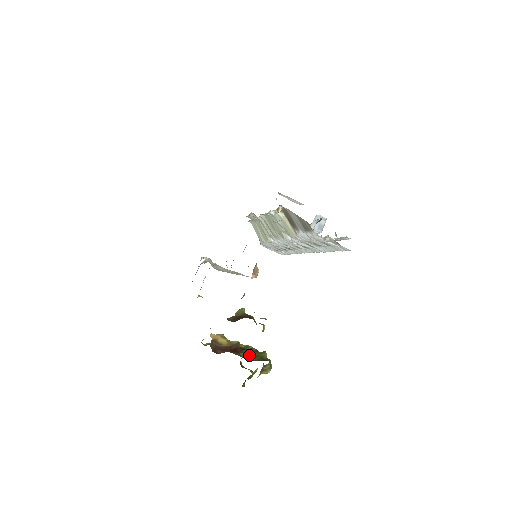
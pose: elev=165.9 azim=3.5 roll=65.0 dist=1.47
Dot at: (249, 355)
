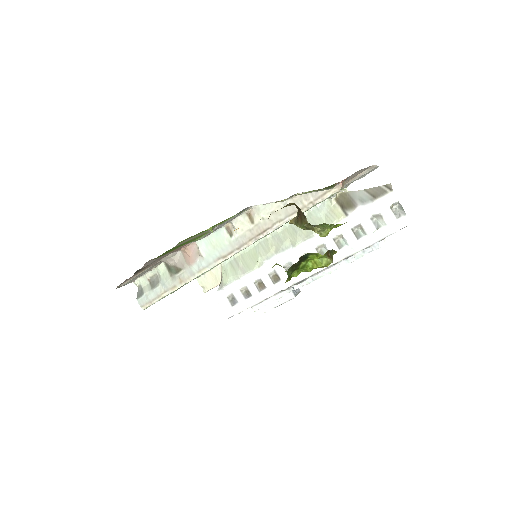
Dot at: occluded
